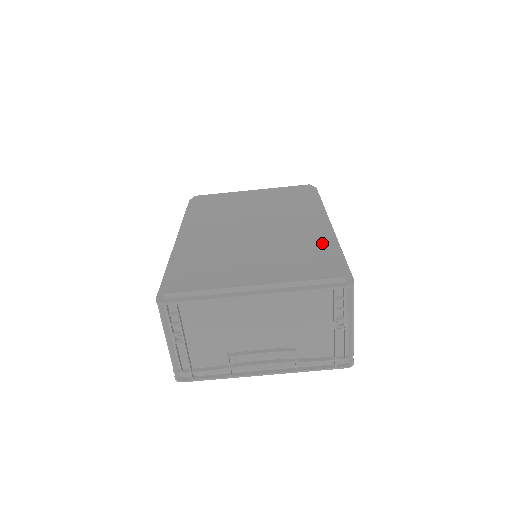
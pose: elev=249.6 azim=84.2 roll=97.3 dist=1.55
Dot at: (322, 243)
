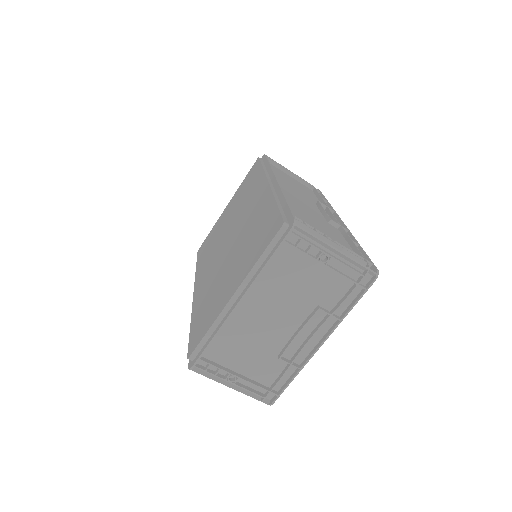
Dot at: (268, 207)
